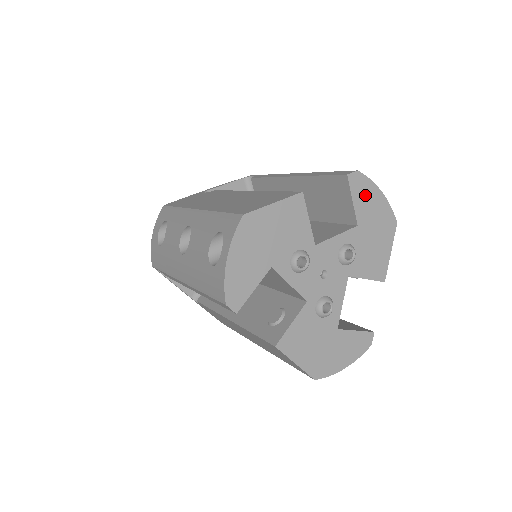
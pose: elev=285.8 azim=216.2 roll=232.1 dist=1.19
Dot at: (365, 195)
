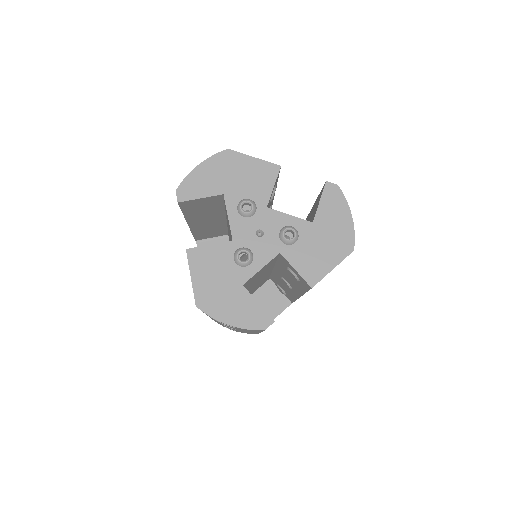
Dot at: (334, 206)
